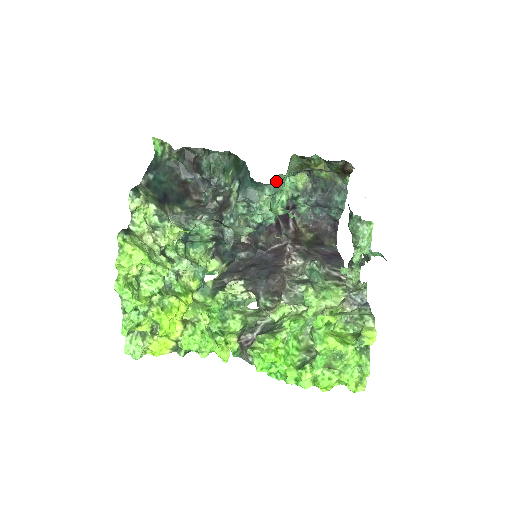
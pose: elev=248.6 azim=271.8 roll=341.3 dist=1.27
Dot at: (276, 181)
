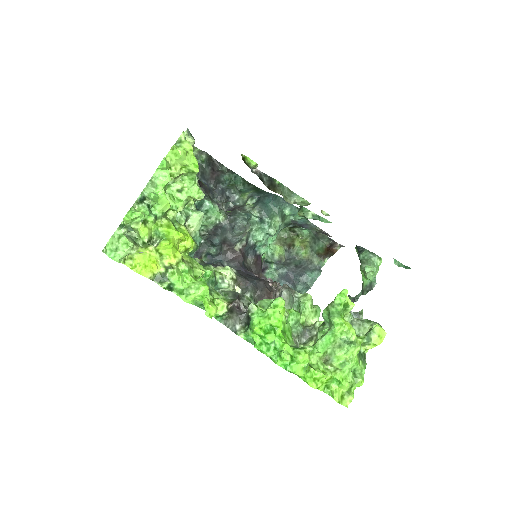
Dot at: (286, 217)
